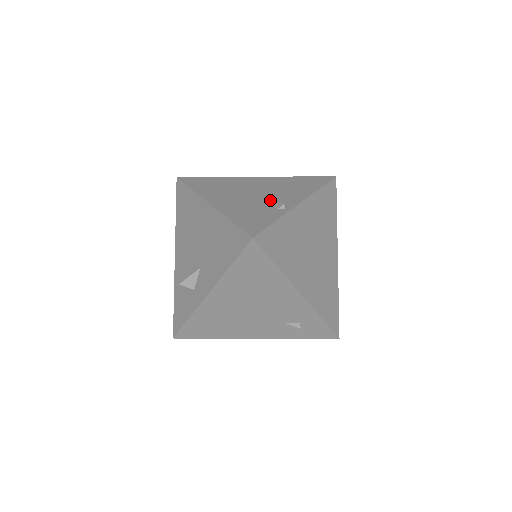
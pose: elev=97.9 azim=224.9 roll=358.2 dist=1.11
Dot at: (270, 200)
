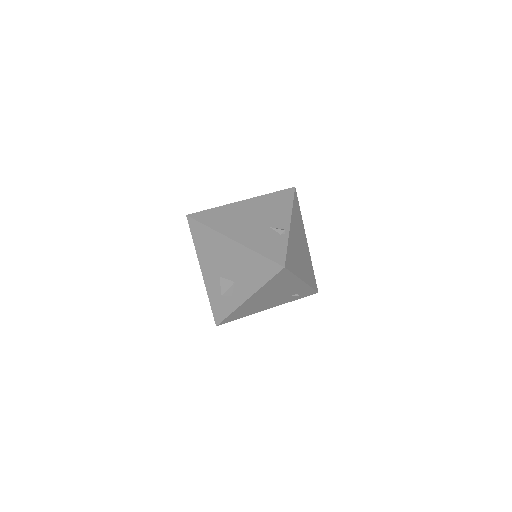
Dot at: (270, 226)
